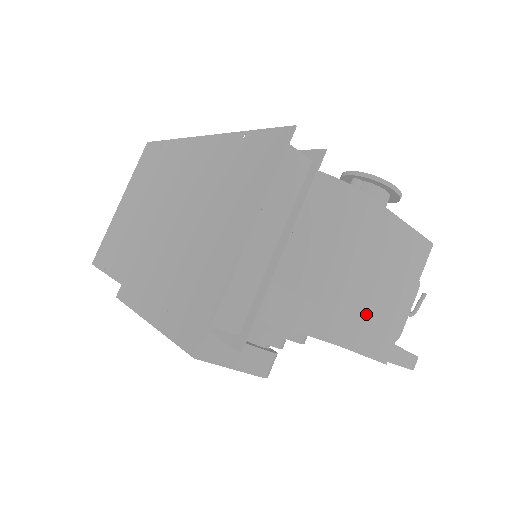
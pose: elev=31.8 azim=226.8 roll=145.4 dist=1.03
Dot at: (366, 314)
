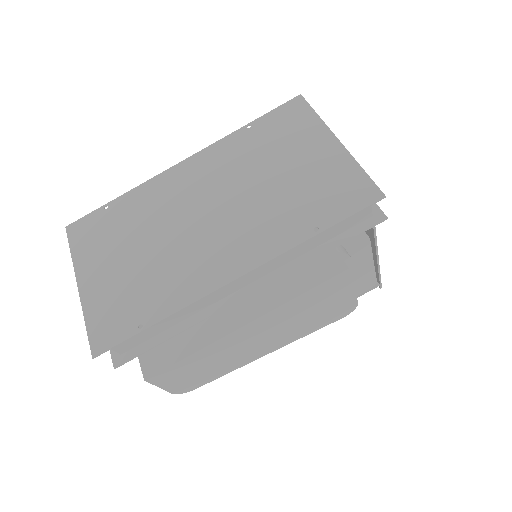
Dot at: occluded
